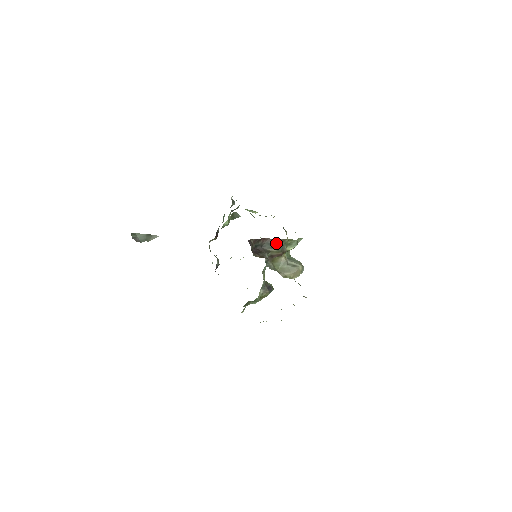
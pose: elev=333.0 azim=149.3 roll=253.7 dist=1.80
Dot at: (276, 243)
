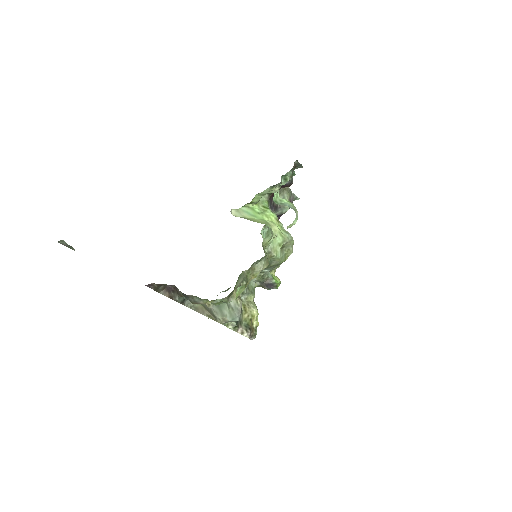
Dot at: (185, 295)
